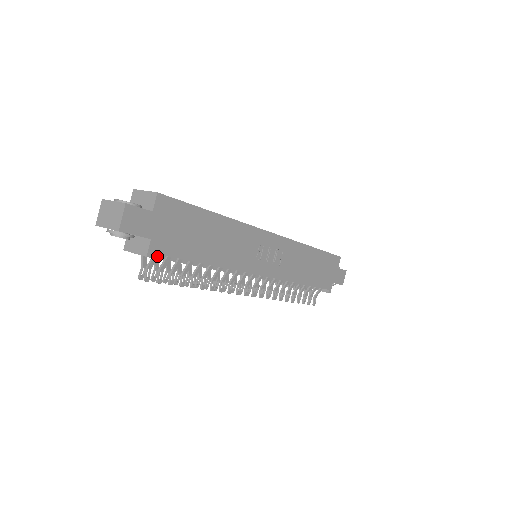
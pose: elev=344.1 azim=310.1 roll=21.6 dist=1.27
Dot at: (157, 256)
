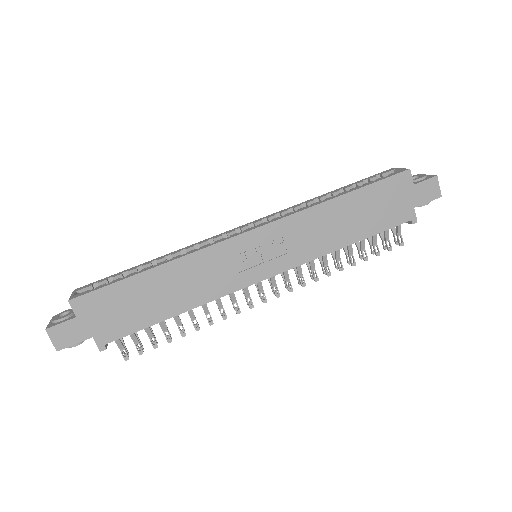
Dot at: (118, 339)
